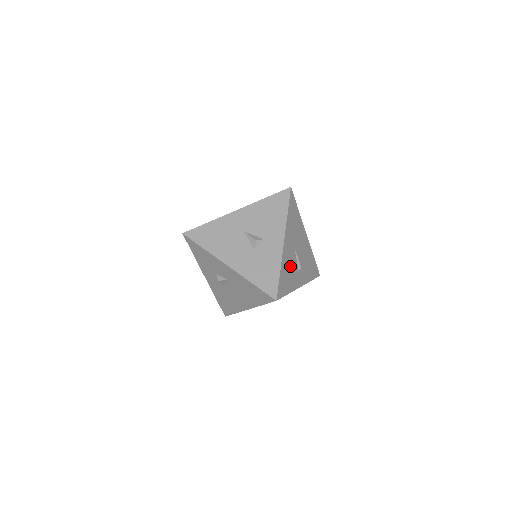
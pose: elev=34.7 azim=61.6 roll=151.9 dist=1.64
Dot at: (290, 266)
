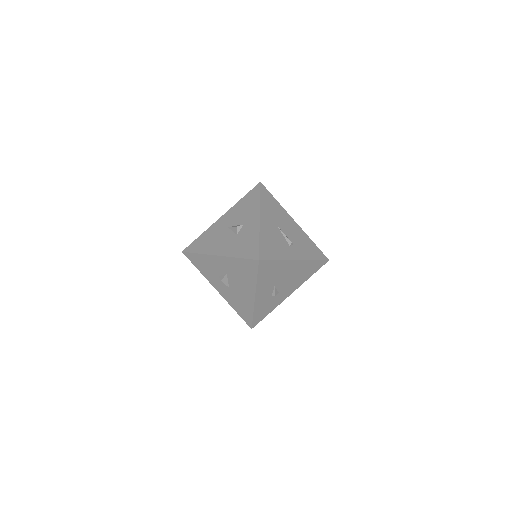
Dot at: (275, 239)
